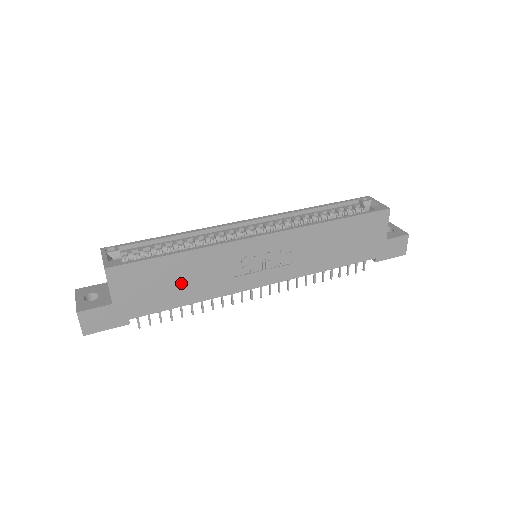
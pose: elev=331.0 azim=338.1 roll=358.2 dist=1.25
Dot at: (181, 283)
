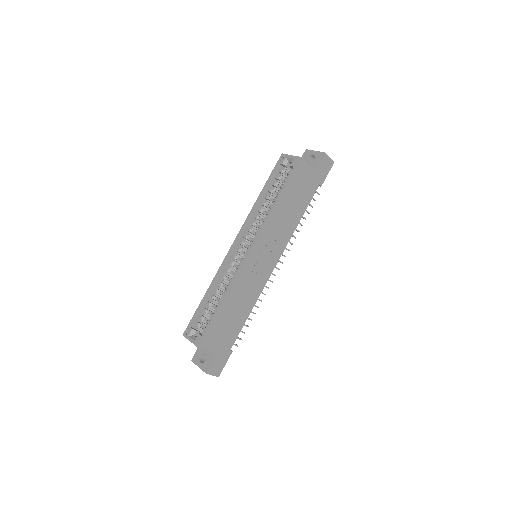
Dot at: (236, 312)
